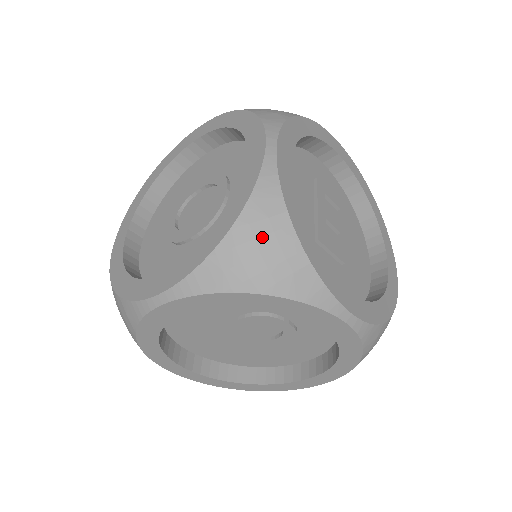
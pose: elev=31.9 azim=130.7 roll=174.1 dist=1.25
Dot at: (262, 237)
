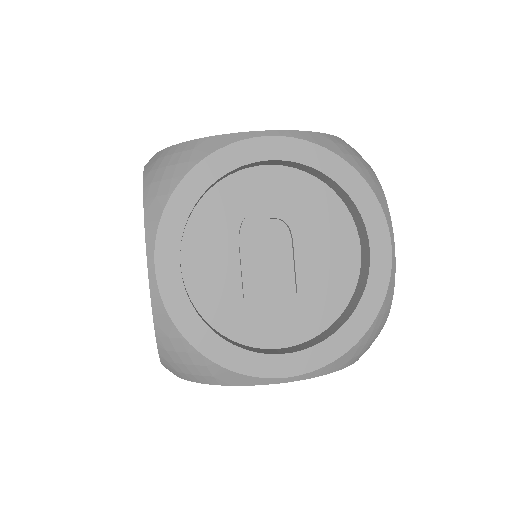
Dot at: (161, 164)
